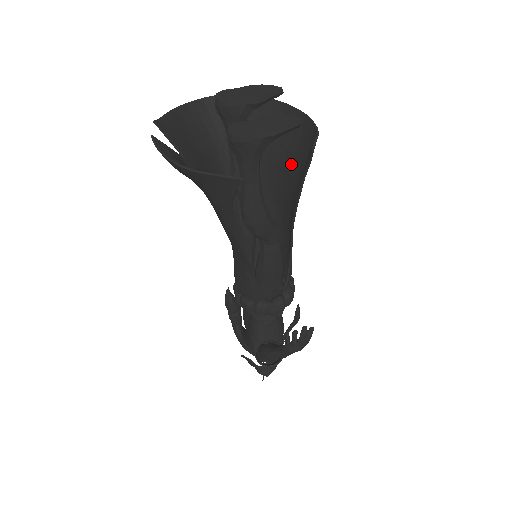
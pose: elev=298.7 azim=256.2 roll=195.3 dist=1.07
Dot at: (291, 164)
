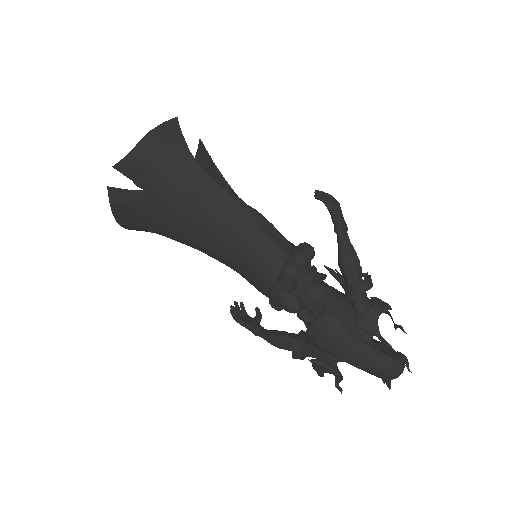
Dot at: occluded
